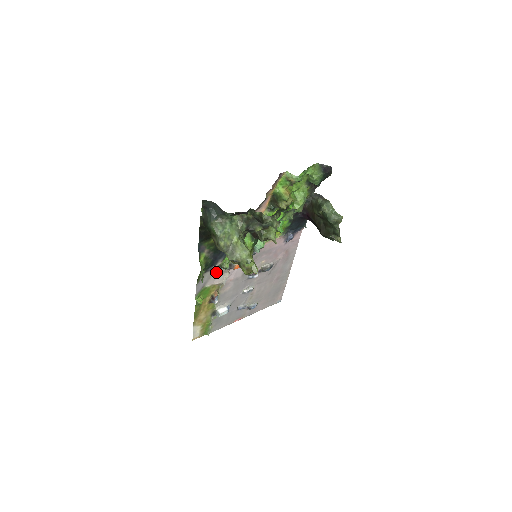
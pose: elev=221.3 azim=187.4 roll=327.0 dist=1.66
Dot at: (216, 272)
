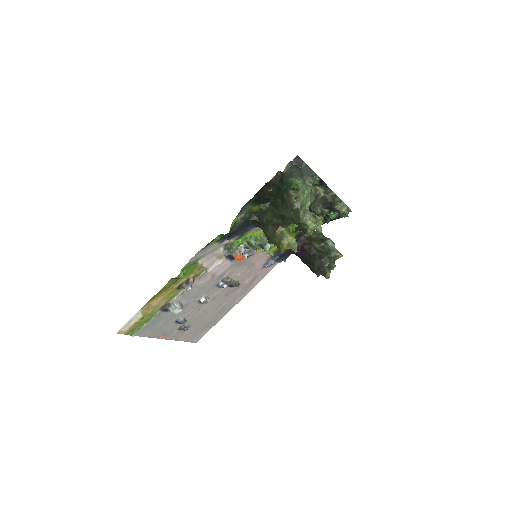
Dot at: (218, 250)
